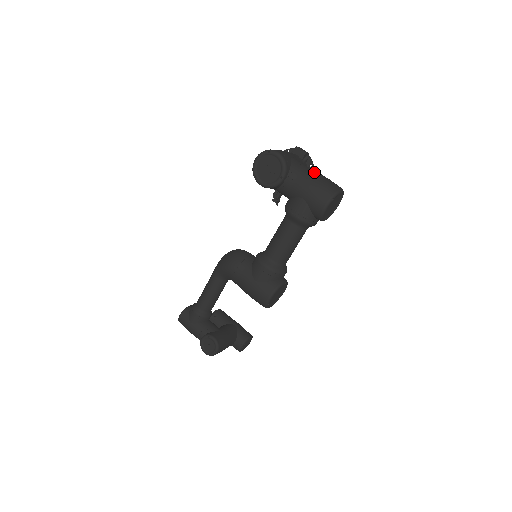
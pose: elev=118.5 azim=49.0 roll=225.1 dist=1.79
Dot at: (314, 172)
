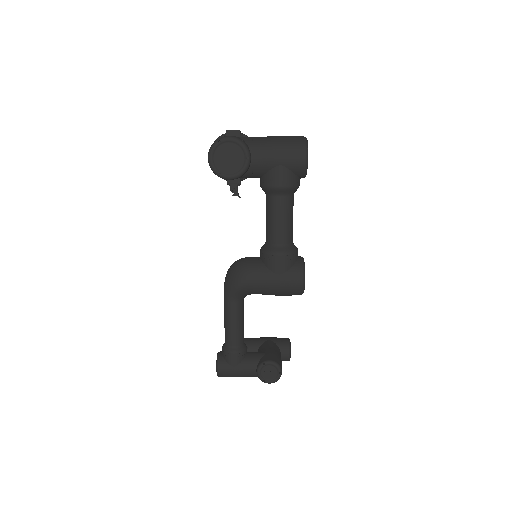
Dot at: (270, 137)
